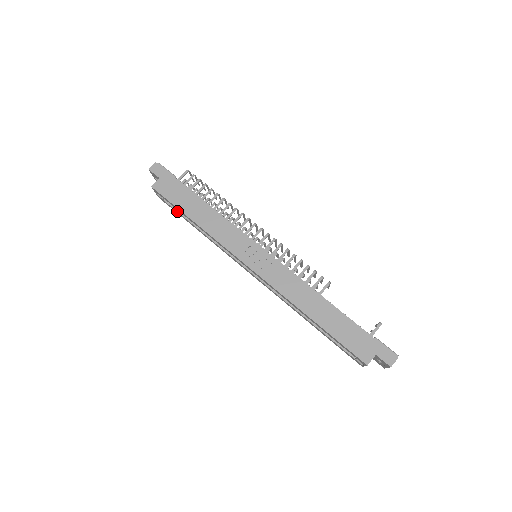
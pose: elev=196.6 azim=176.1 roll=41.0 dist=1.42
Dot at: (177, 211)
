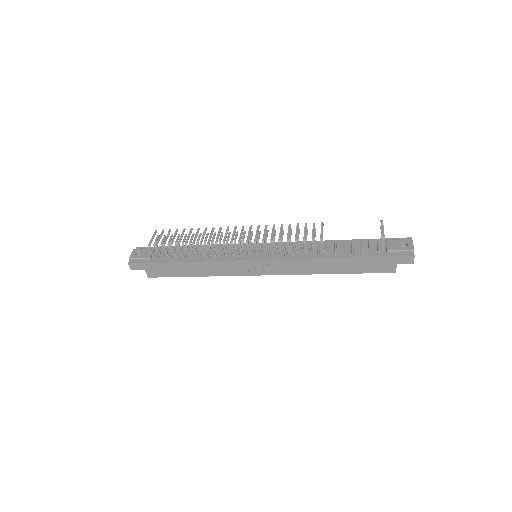
Dot at: occluded
